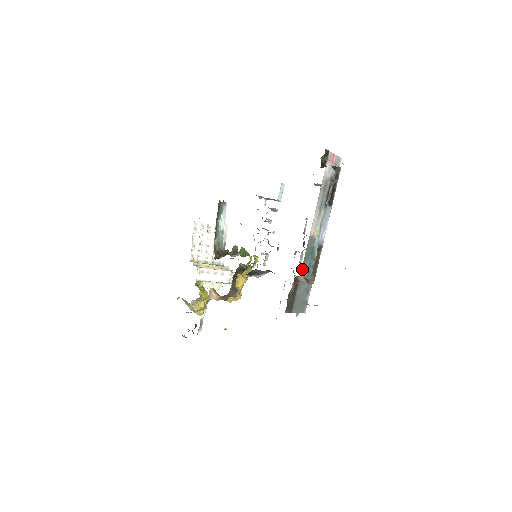
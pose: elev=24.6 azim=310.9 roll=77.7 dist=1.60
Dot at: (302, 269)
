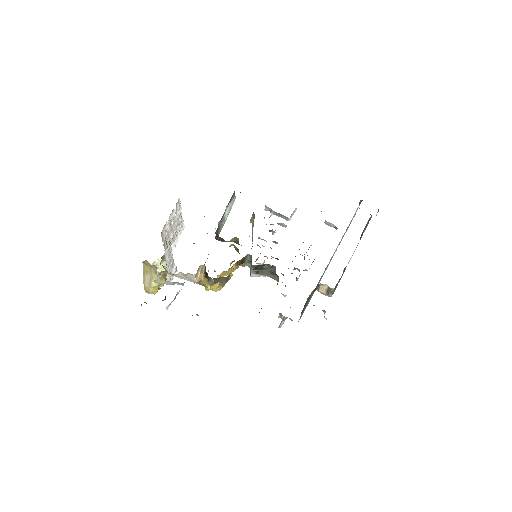
Dot at: occluded
